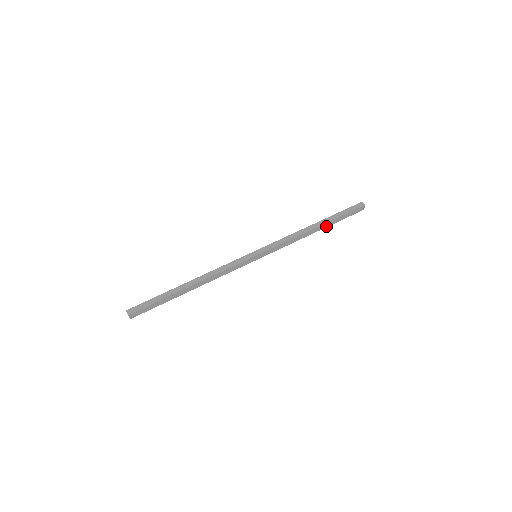
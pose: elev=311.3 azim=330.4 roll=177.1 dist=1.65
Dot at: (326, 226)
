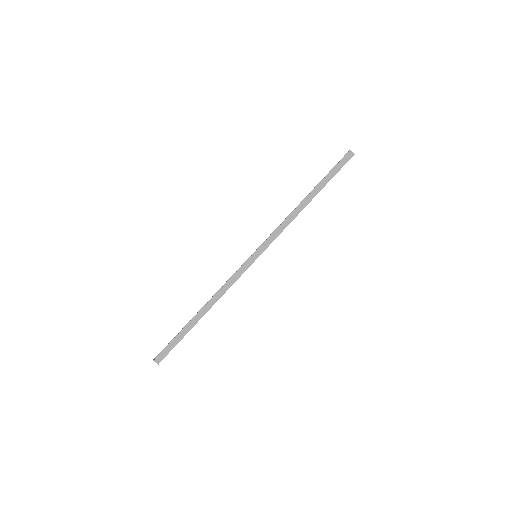
Dot at: occluded
